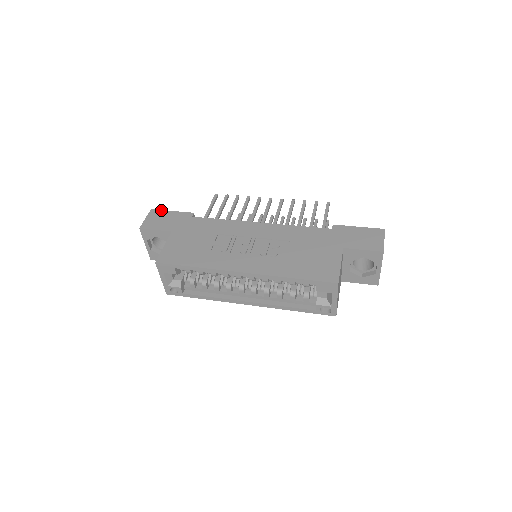
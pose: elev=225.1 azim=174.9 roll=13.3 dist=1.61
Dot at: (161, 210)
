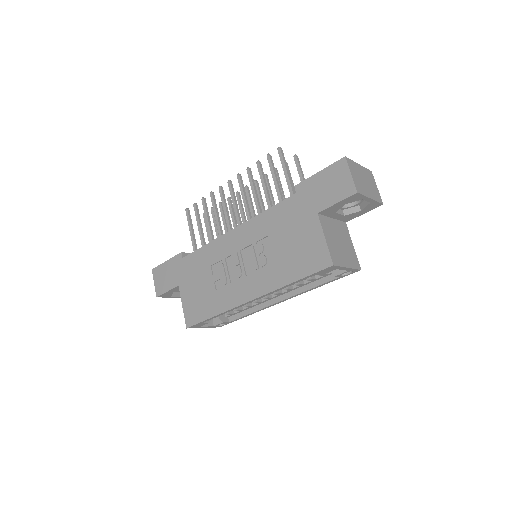
Dot at: (158, 266)
